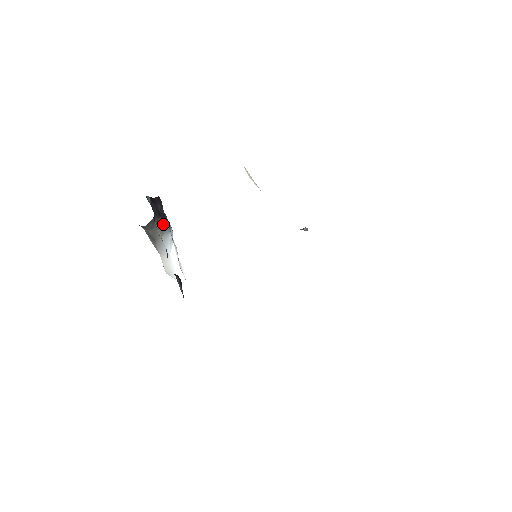
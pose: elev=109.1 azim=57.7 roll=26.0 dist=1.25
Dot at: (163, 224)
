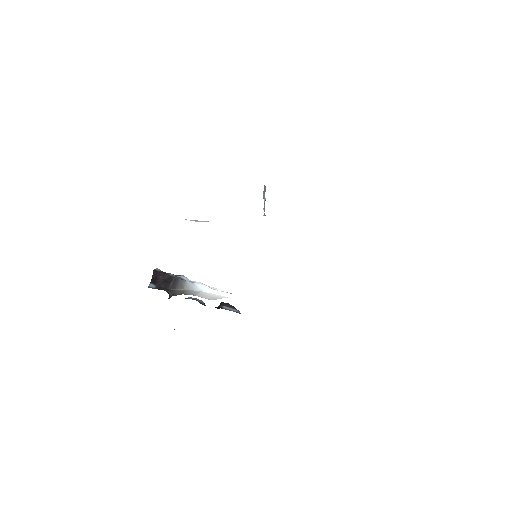
Dot at: (176, 283)
